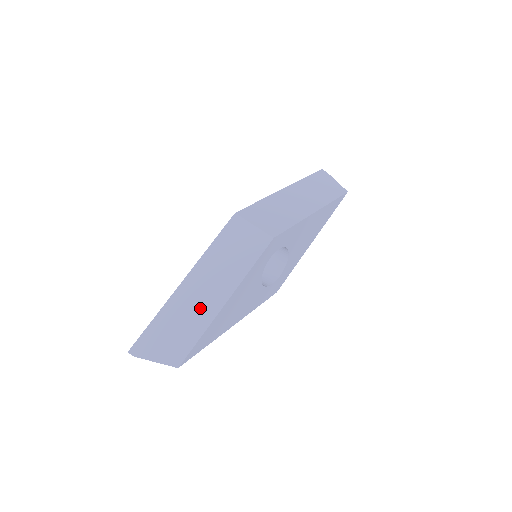
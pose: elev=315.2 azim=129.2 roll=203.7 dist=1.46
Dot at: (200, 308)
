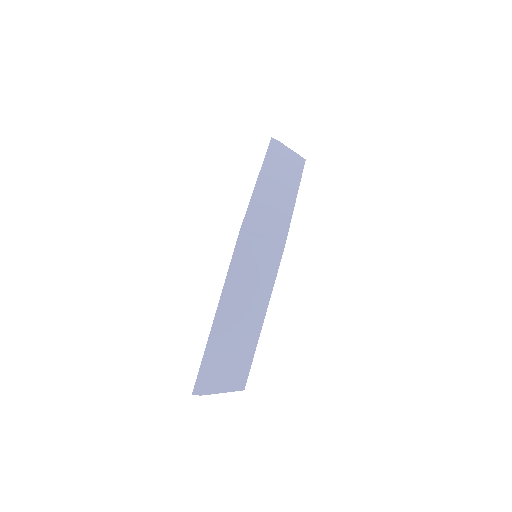
Dot at: (243, 333)
